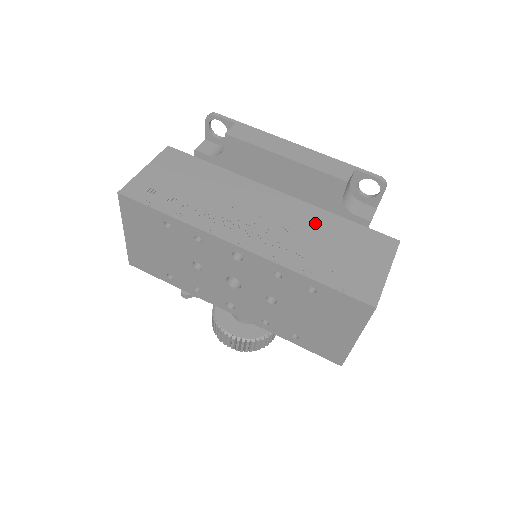
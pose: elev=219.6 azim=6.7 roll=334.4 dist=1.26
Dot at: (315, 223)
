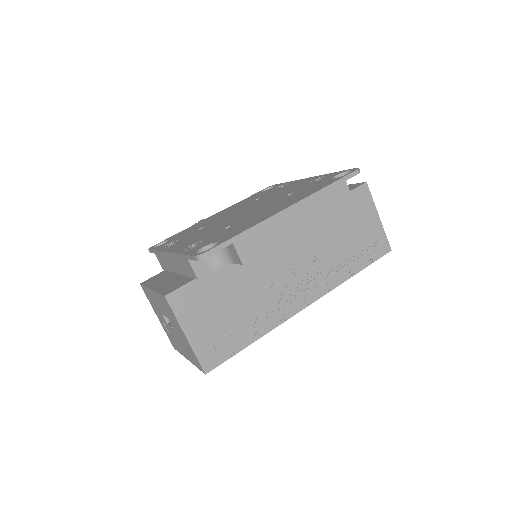
Dot at: (321, 231)
